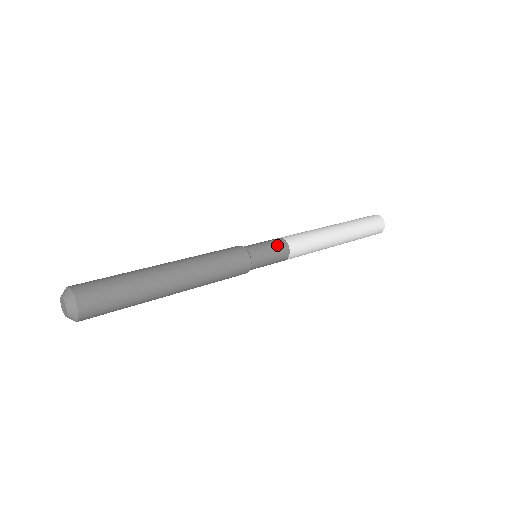
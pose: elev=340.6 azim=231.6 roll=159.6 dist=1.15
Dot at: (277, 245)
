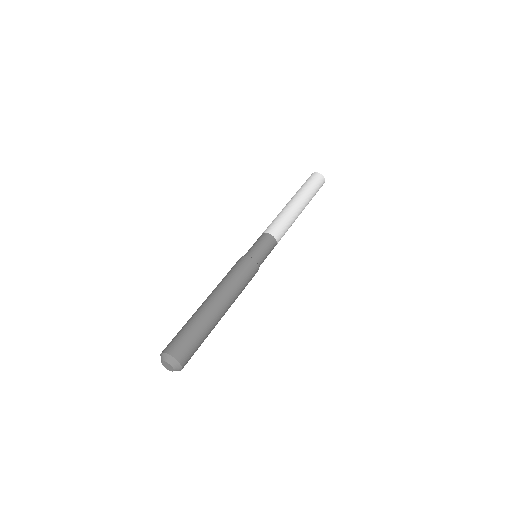
Dot at: (262, 239)
